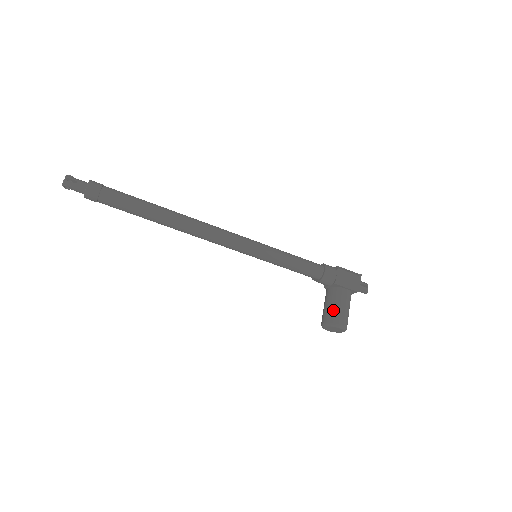
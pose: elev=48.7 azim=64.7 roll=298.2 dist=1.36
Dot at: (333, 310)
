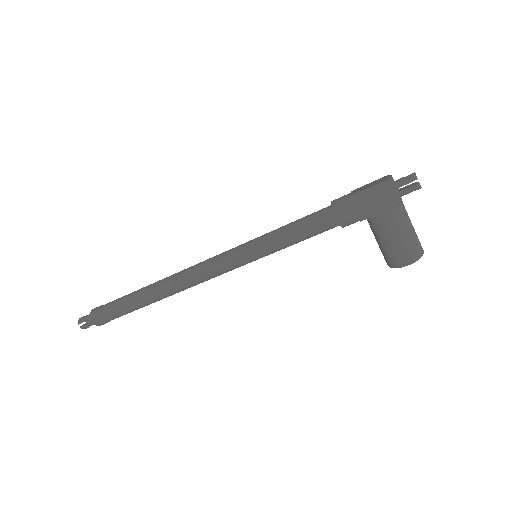
Dot at: (384, 249)
